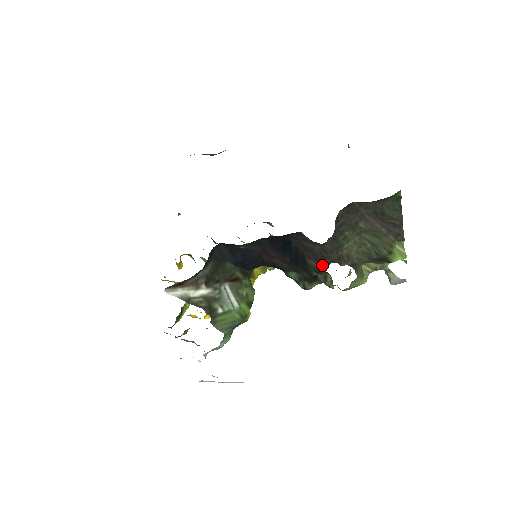
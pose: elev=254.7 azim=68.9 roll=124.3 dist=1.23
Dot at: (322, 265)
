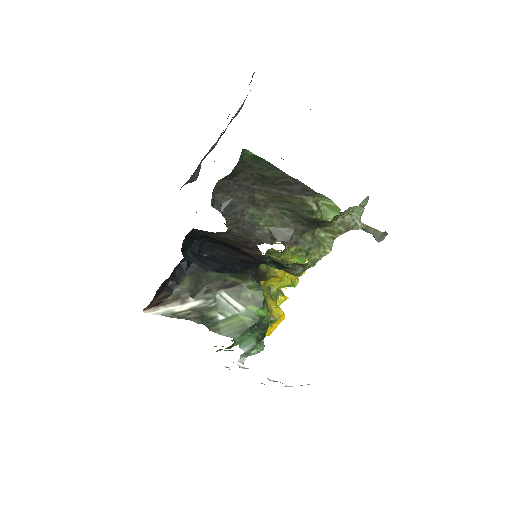
Dot at: (253, 250)
